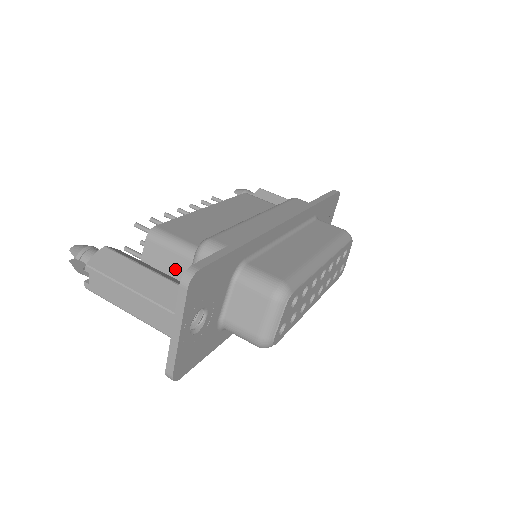
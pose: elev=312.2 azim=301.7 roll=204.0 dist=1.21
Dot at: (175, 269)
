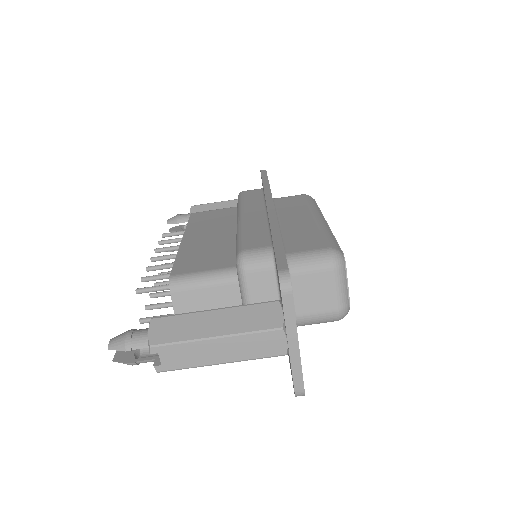
Dot at: (220, 302)
